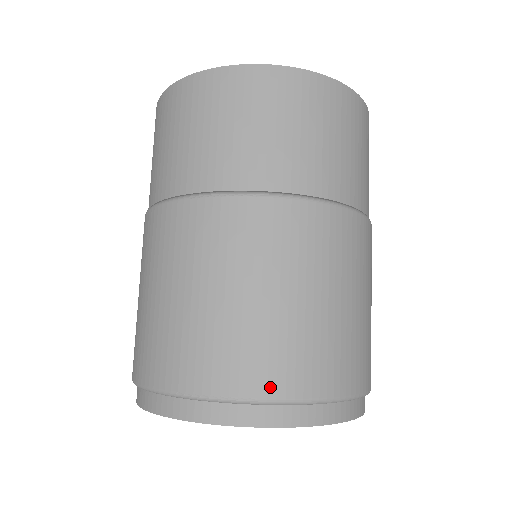
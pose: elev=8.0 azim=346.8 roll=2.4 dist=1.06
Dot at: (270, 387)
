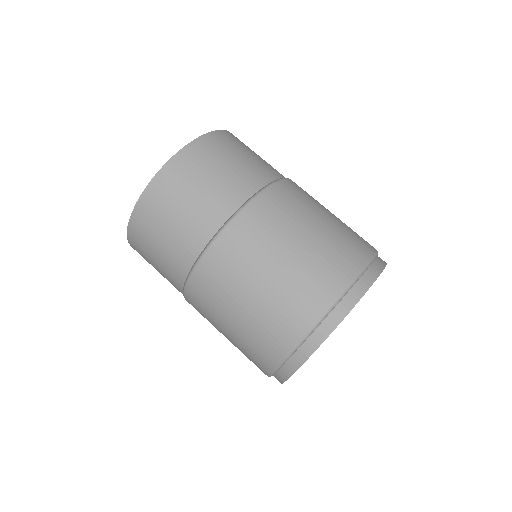
Dot at: (324, 301)
